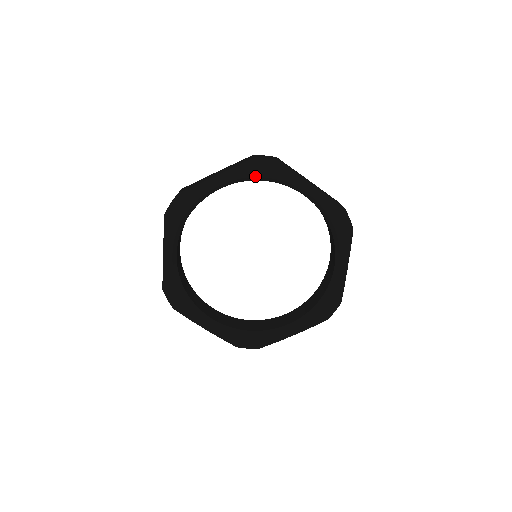
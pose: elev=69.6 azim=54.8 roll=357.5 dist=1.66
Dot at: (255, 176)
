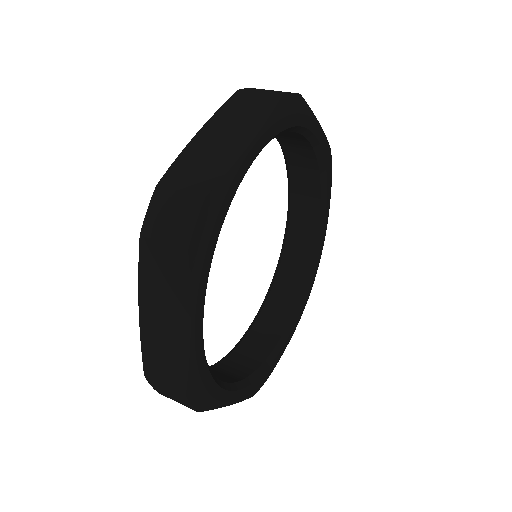
Dot at: (326, 167)
